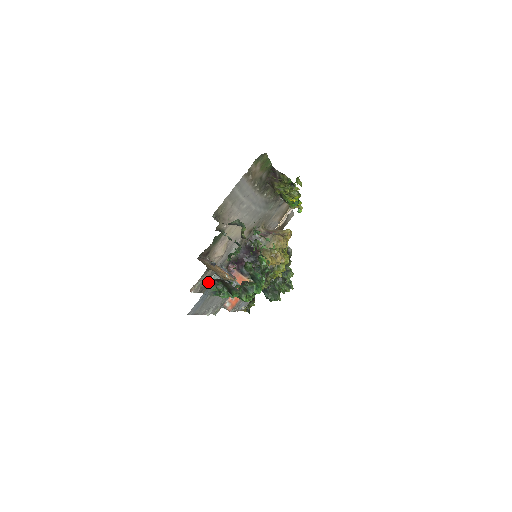
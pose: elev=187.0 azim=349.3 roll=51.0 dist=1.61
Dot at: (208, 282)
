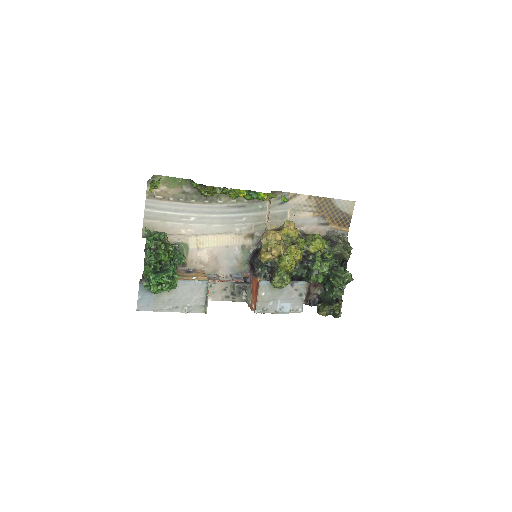
Dot at: occluded
